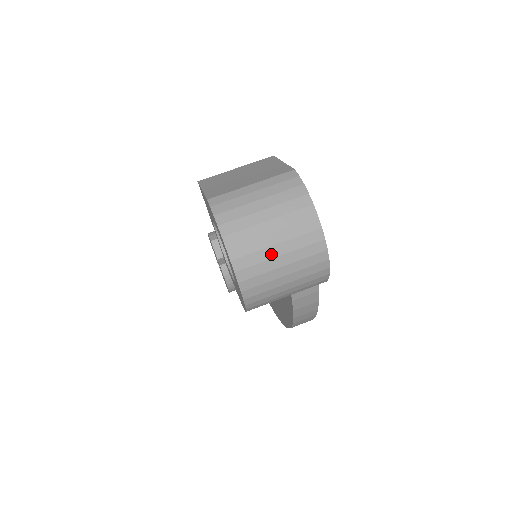
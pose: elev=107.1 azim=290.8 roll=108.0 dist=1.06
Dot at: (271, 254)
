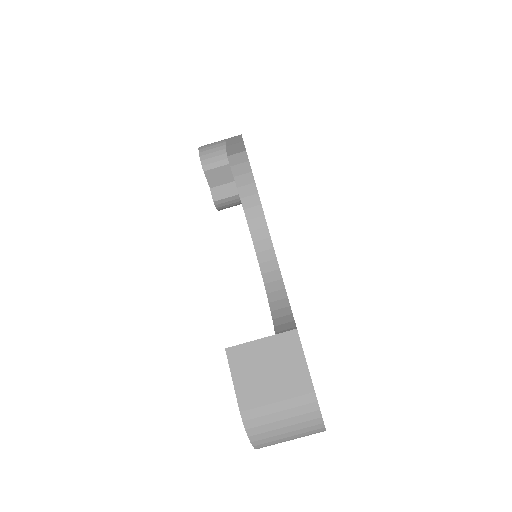
Dot at: (285, 441)
